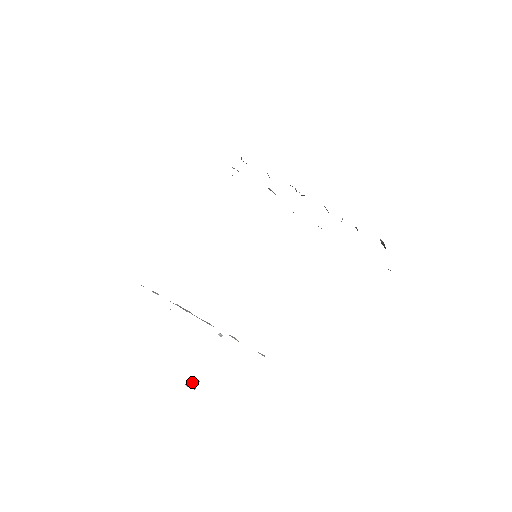
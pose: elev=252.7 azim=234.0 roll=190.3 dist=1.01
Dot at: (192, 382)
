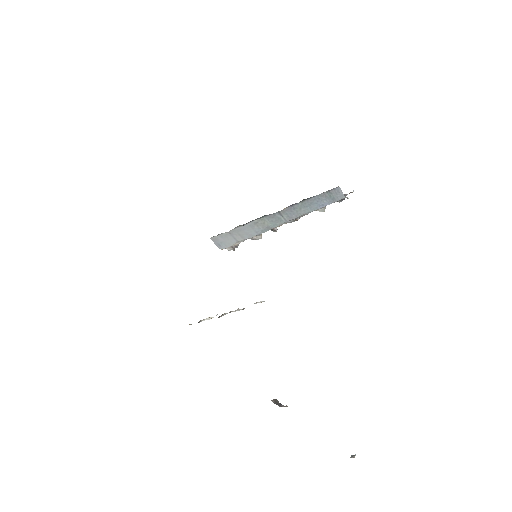
Dot at: occluded
